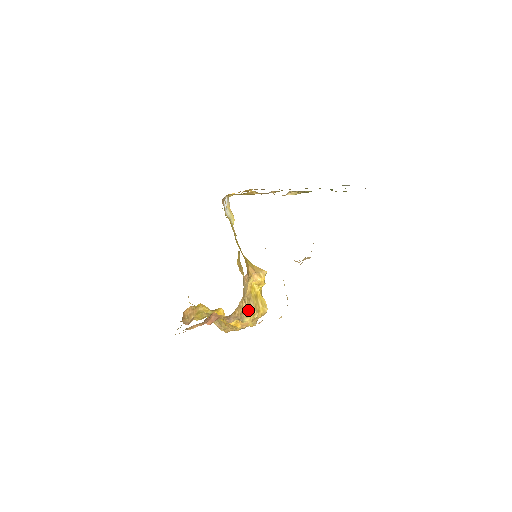
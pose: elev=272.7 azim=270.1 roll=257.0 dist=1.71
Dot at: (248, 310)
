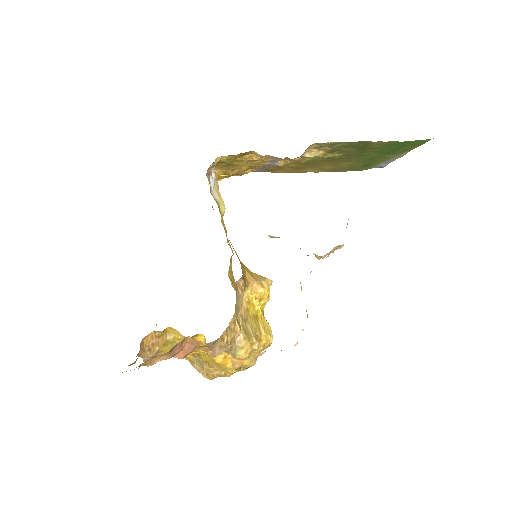
Dot at: (243, 336)
